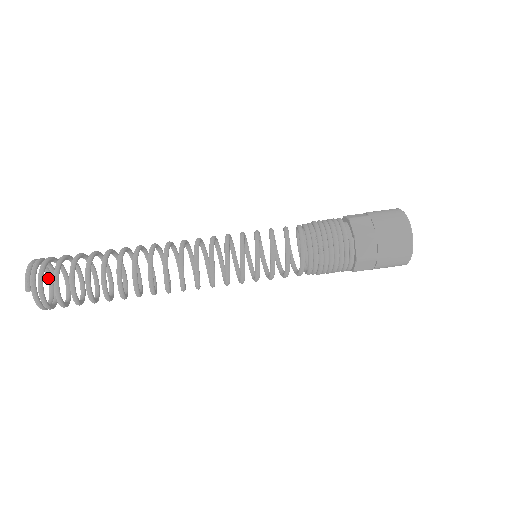
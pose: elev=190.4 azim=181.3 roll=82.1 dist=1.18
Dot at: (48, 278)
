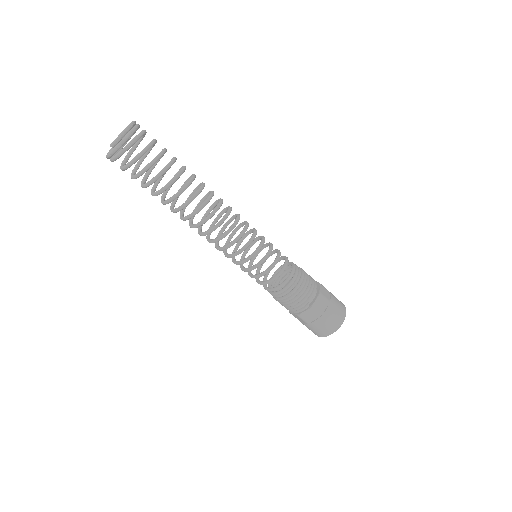
Dot at: occluded
